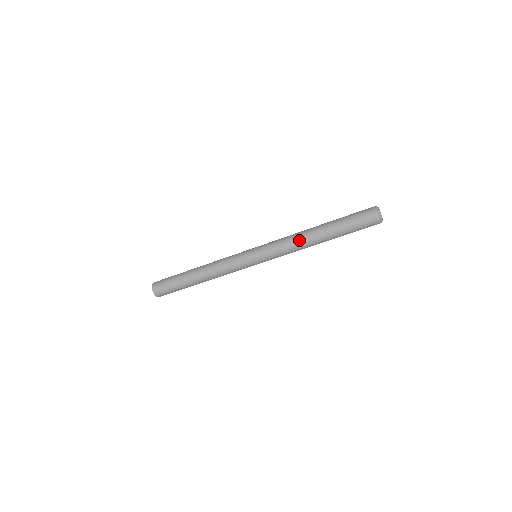
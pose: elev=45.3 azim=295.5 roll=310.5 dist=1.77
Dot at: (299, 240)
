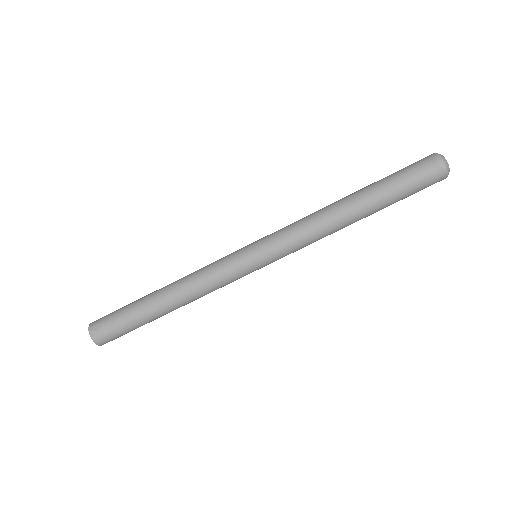
Dot at: (328, 226)
